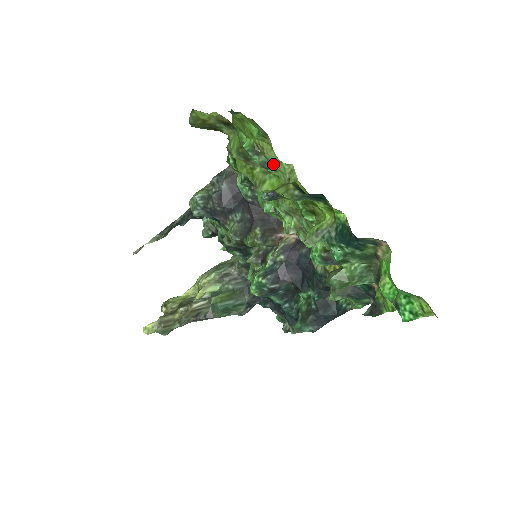
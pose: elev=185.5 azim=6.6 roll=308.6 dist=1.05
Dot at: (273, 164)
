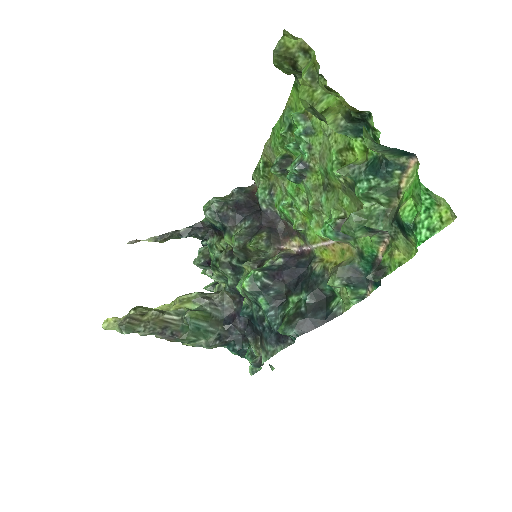
Dot at: (317, 127)
